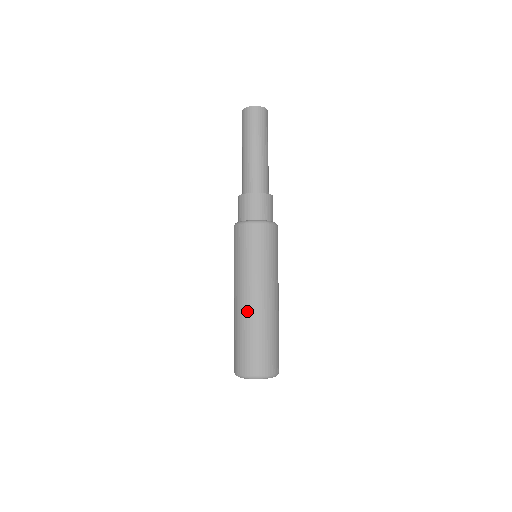
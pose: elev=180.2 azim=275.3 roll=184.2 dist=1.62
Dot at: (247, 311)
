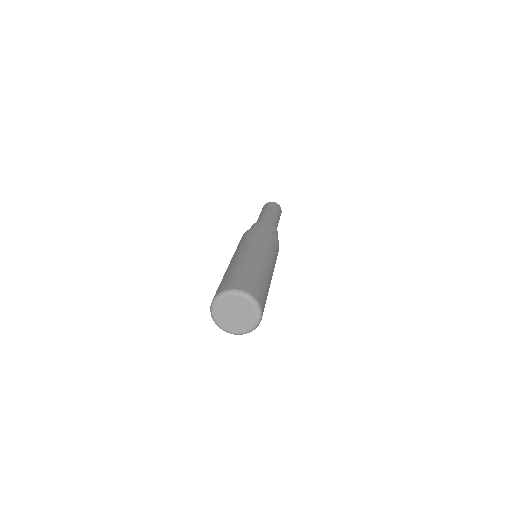
Dot at: (229, 265)
